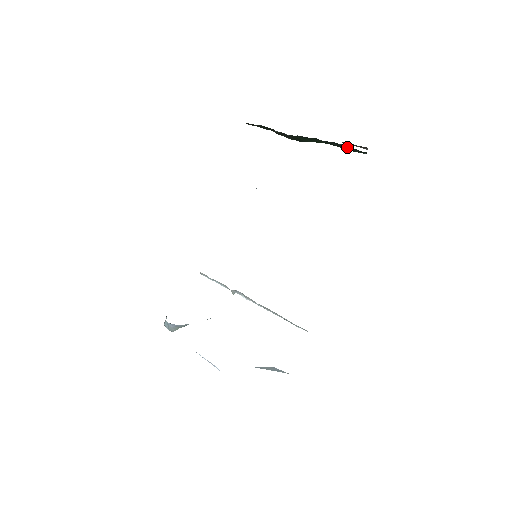
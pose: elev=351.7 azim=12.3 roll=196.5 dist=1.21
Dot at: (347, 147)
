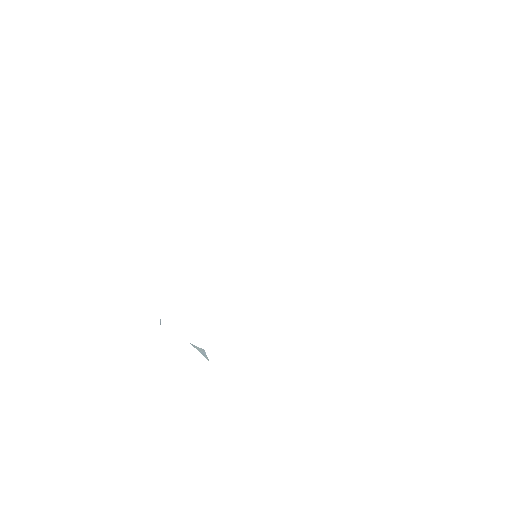
Dot at: occluded
